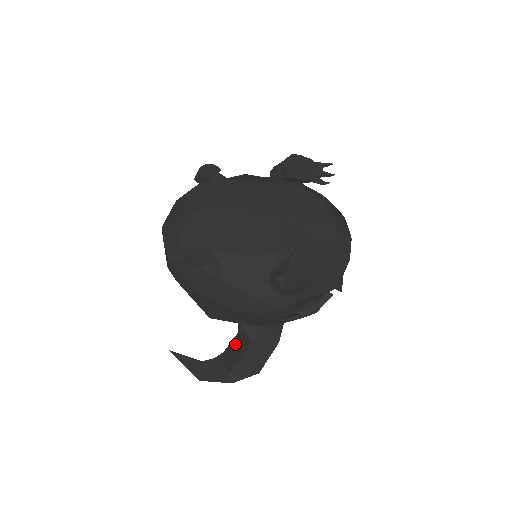
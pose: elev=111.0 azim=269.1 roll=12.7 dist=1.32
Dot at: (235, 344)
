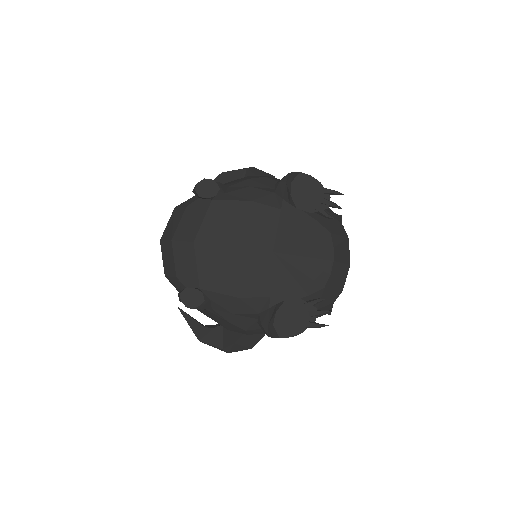
Dot at: occluded
